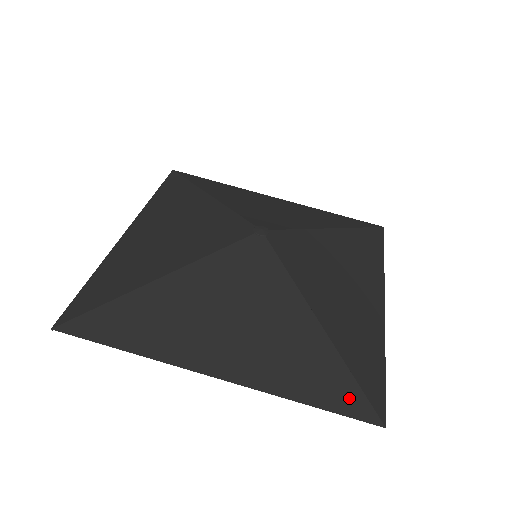
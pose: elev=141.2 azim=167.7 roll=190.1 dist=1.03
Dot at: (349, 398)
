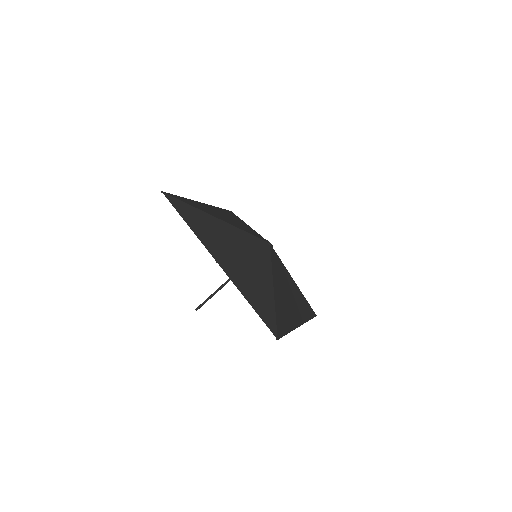
Dot at: (269, 318)
